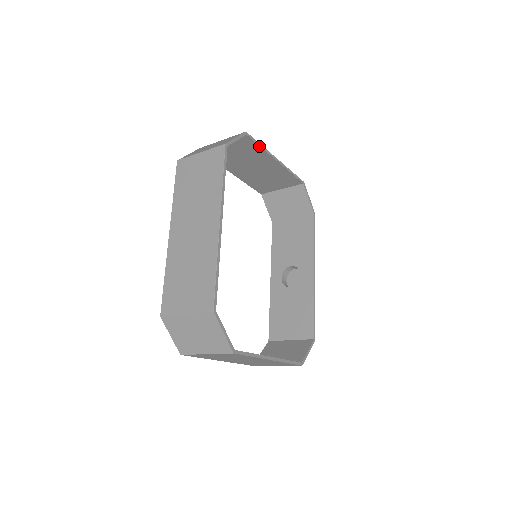
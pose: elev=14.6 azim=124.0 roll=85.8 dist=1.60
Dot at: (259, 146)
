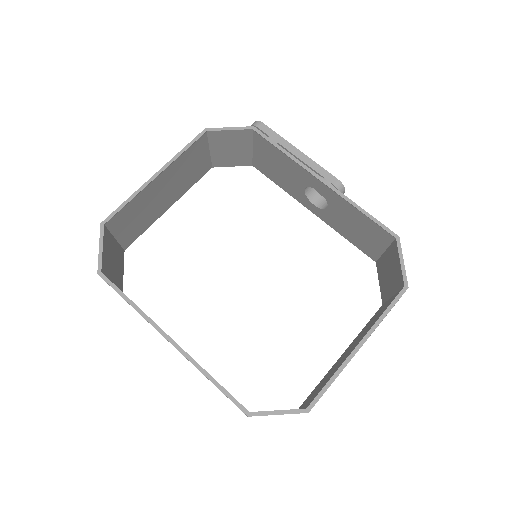
Dot at: (126, 205)
